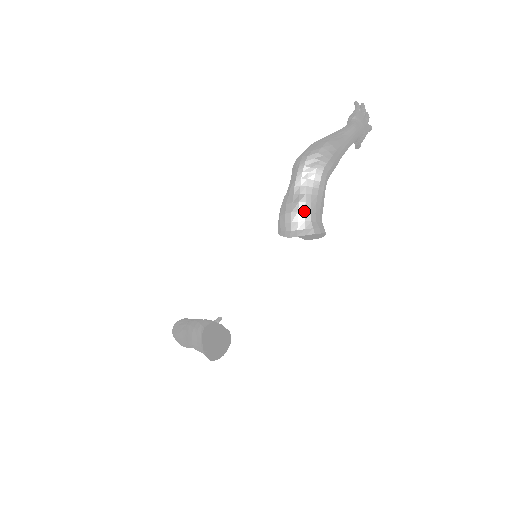
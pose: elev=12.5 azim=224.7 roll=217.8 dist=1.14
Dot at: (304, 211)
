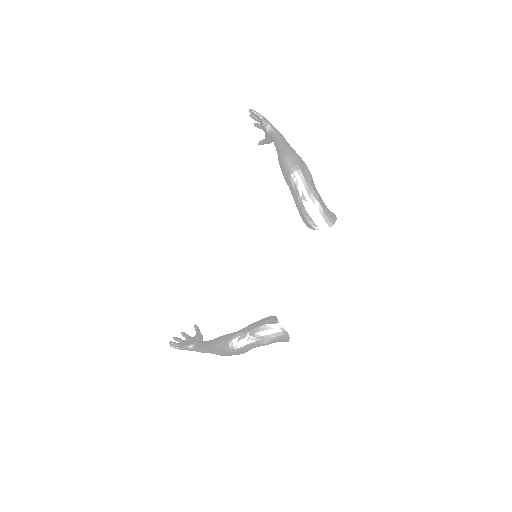
Dot at: (325, 207)
